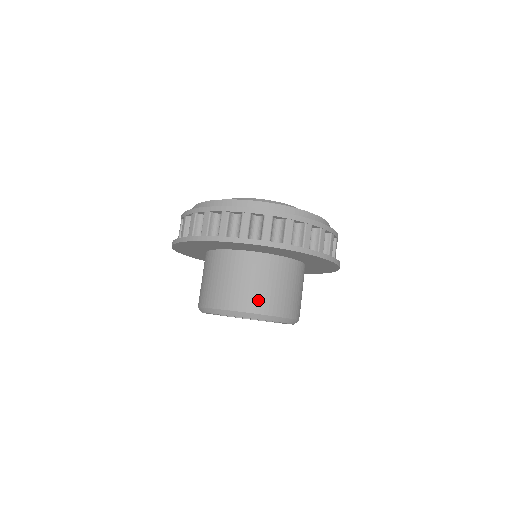
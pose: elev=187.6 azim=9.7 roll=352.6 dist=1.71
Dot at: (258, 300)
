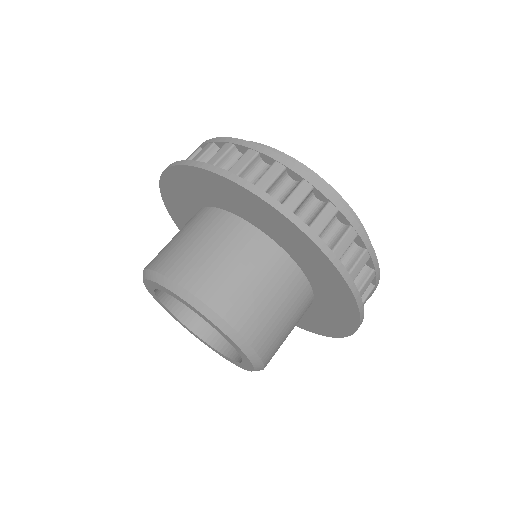
Dot at: (227, 293)
